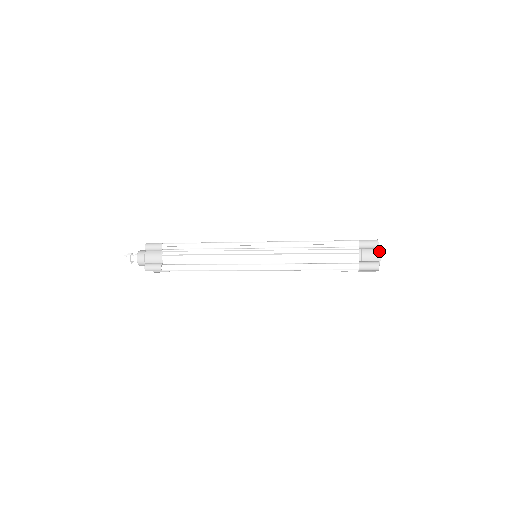
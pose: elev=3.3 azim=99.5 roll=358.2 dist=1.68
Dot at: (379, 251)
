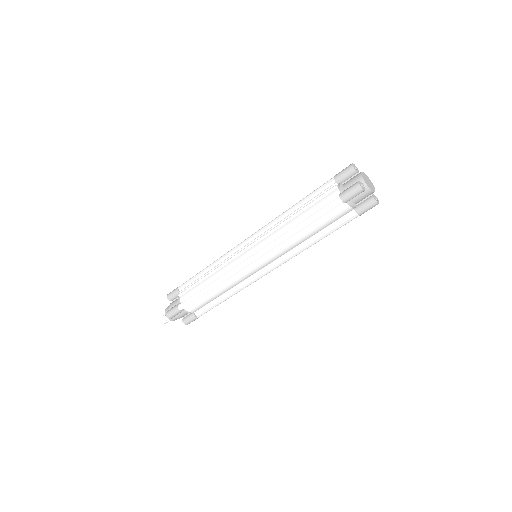
Dot at: (359, 173)
